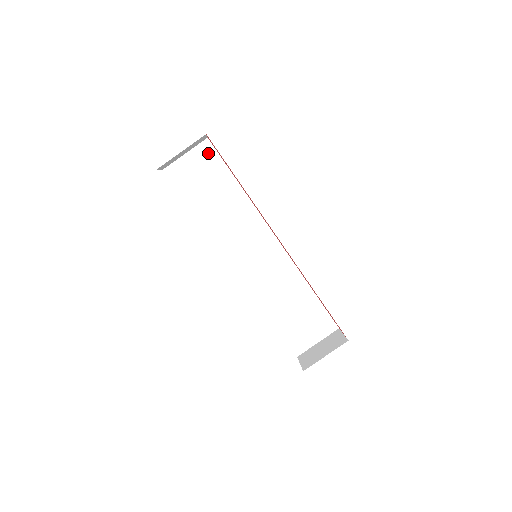
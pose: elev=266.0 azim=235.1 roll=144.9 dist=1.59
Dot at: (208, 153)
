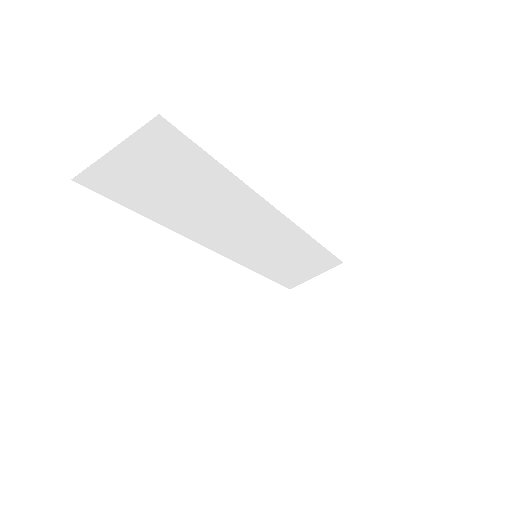
Dot at: (163, 138)
